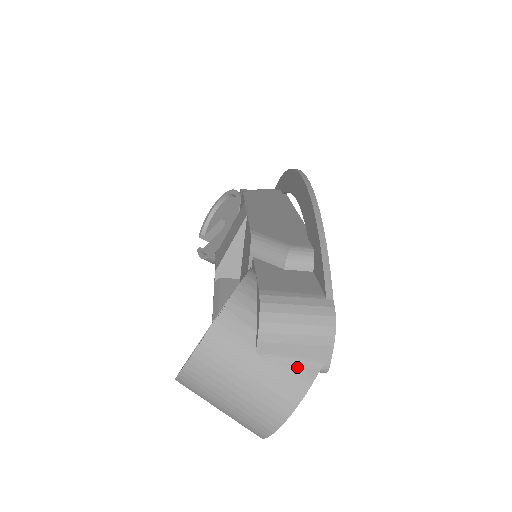
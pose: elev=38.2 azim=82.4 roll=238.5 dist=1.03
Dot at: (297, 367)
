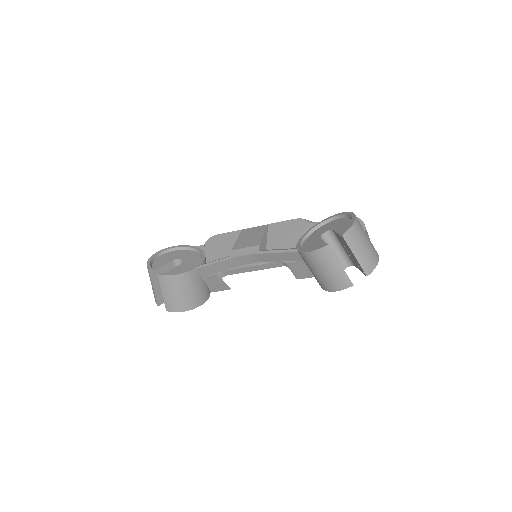
Dot at: occluded
